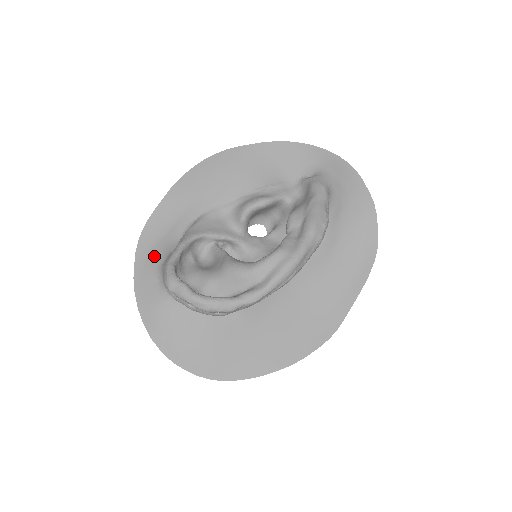
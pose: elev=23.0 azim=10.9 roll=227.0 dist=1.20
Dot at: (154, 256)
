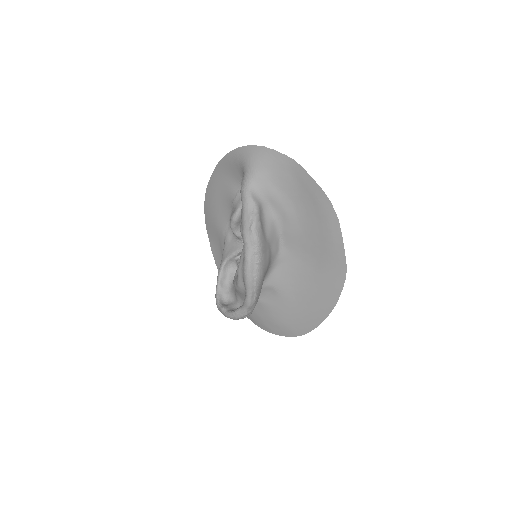
Dot at: occluded
